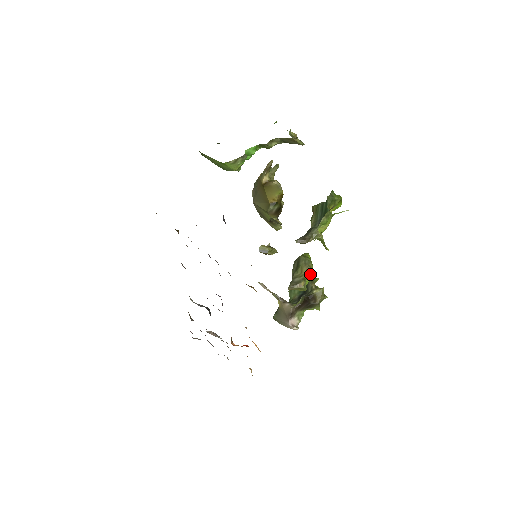
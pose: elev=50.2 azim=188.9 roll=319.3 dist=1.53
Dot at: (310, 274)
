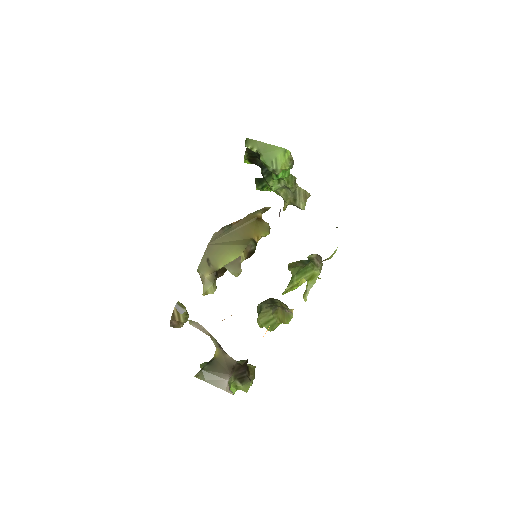
Dot at: occluded
